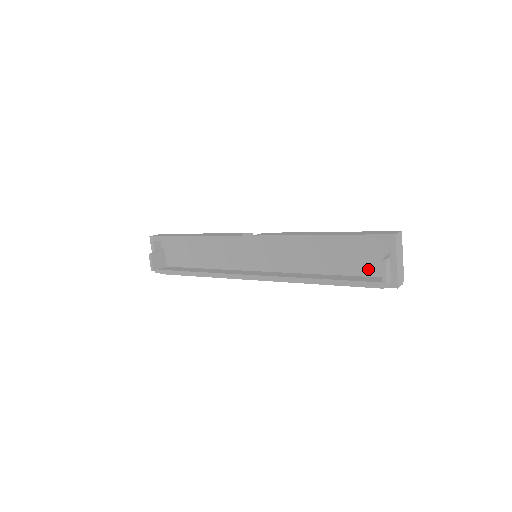
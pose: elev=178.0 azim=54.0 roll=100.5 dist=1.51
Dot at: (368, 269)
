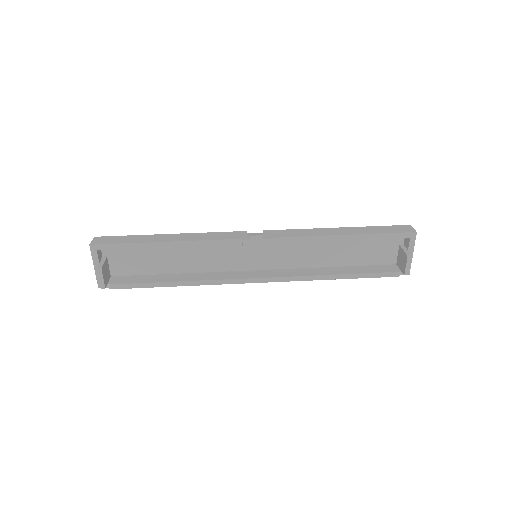
Dot at: (378, 259)
